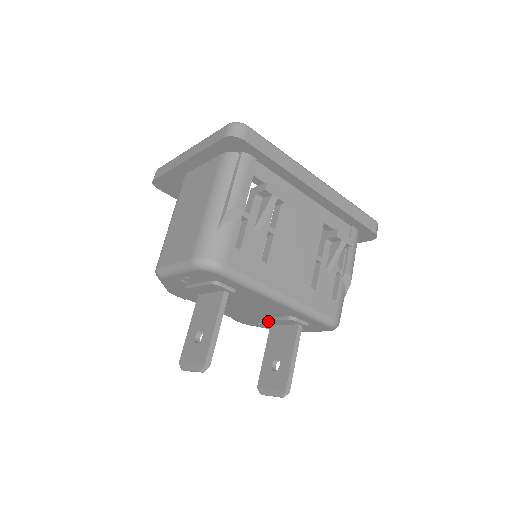
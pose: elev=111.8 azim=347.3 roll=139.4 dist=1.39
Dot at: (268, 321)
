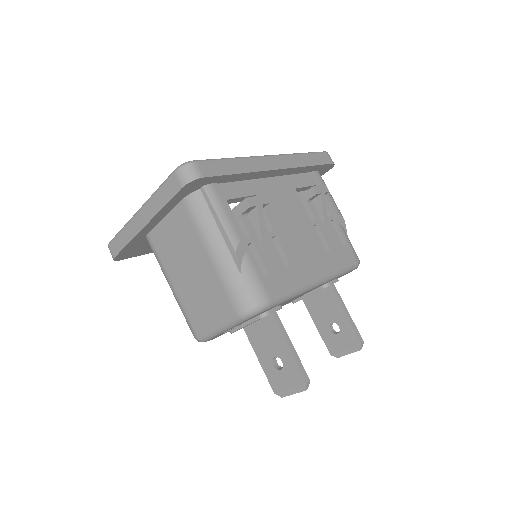
Dot at: occluded
